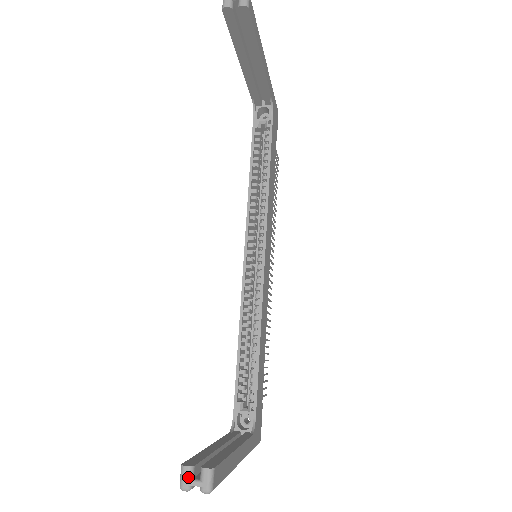
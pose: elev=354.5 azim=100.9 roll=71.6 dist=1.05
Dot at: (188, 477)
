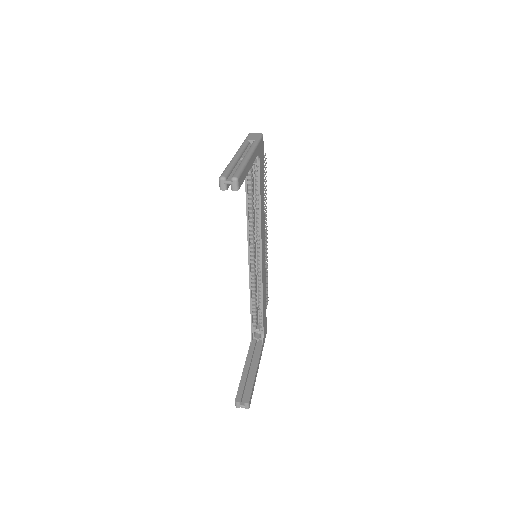
Dot at: (239, 405)
